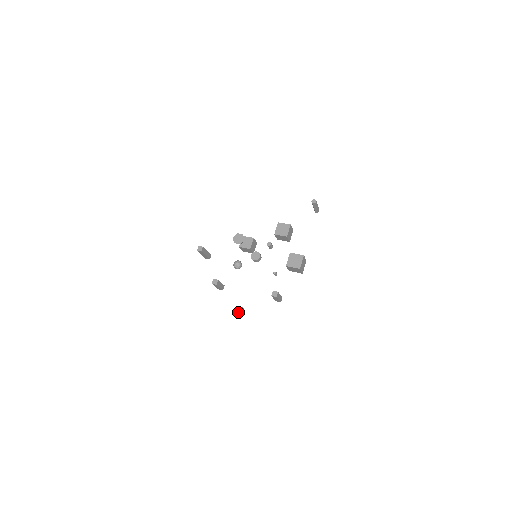
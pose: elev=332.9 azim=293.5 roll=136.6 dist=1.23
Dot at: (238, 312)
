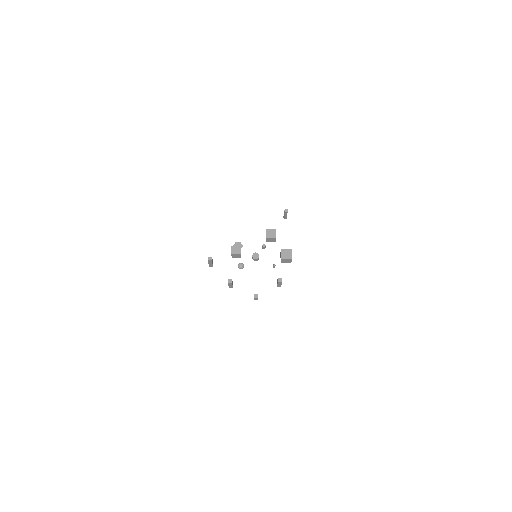
Dot at: (255, 299)
